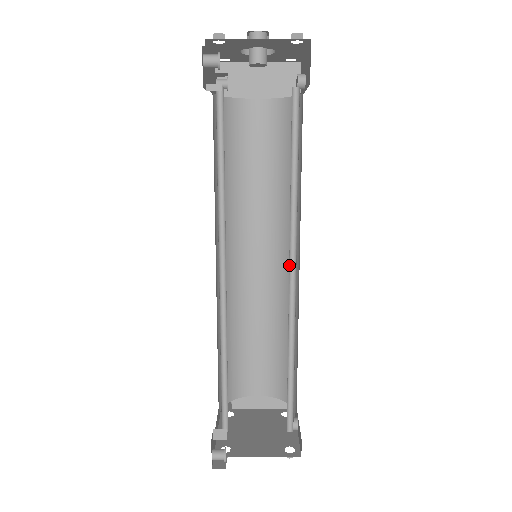
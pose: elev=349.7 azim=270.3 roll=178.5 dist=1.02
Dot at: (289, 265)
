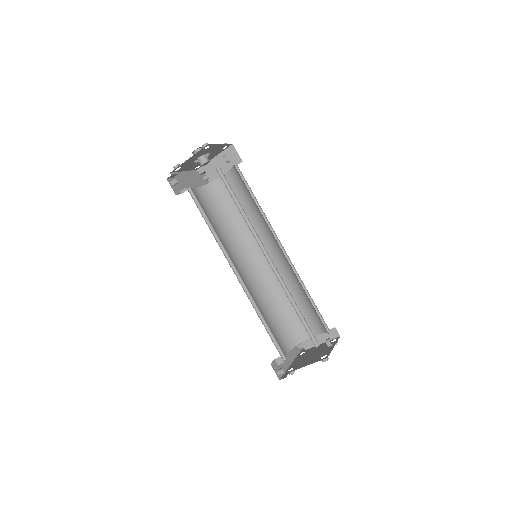
Dot at: (264, 253)
